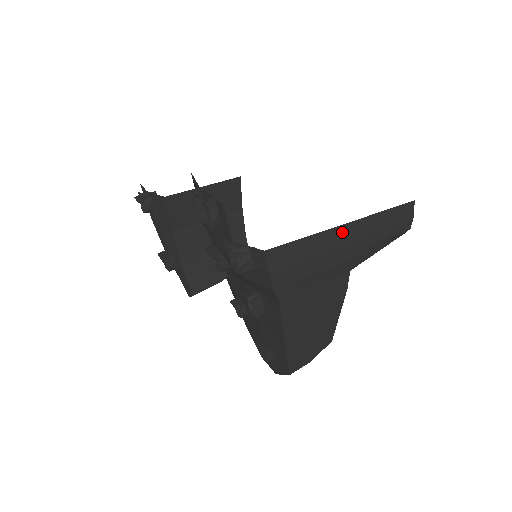
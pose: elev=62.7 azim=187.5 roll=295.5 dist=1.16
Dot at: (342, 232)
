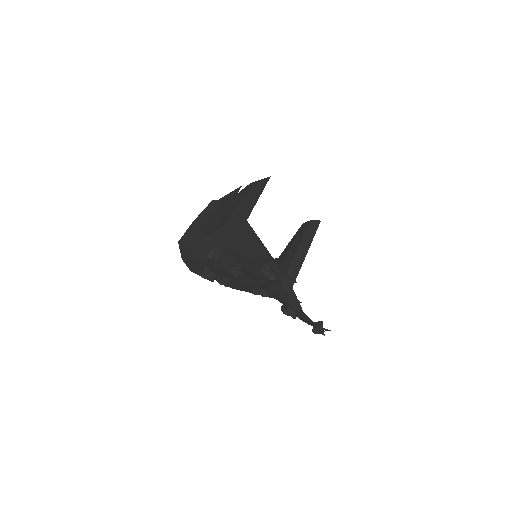
Dot at: occluded
